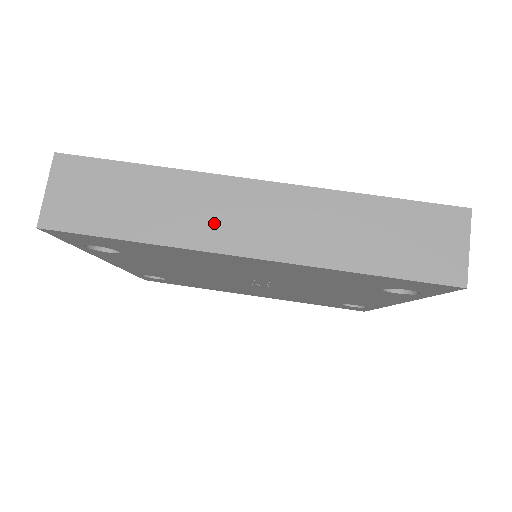
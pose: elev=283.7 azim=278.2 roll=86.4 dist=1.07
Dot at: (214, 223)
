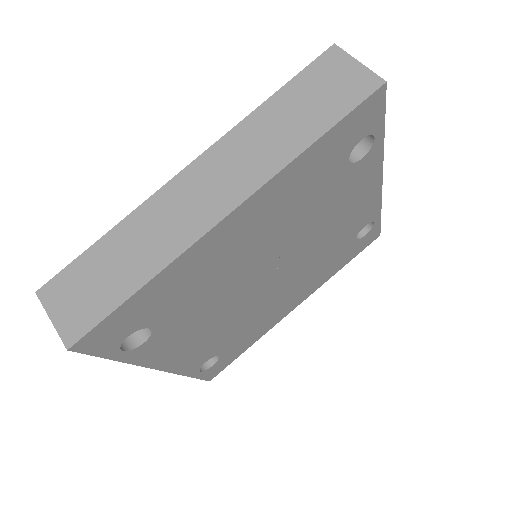
Dot at: (185, 219)
